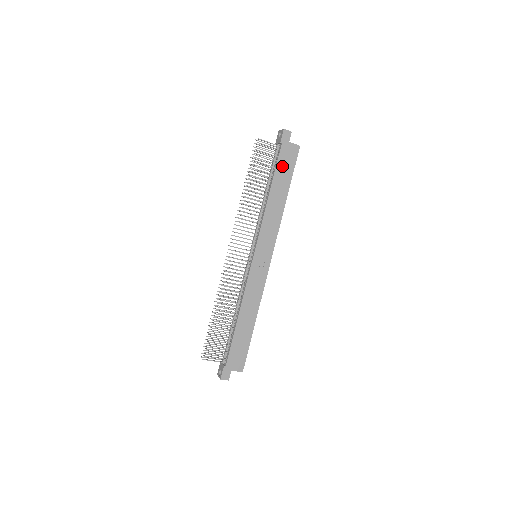
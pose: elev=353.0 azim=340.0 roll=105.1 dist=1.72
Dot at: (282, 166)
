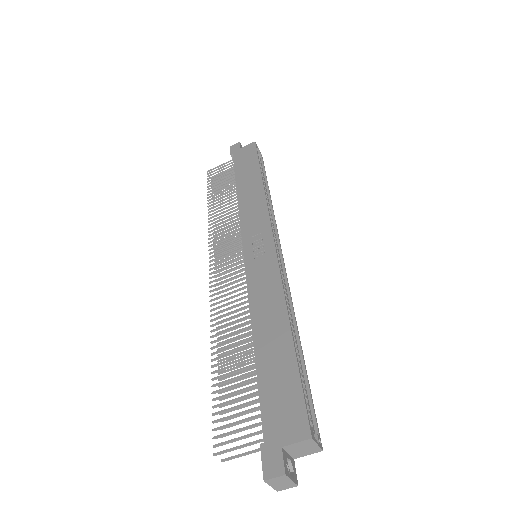
Dot at: (242, 165)
